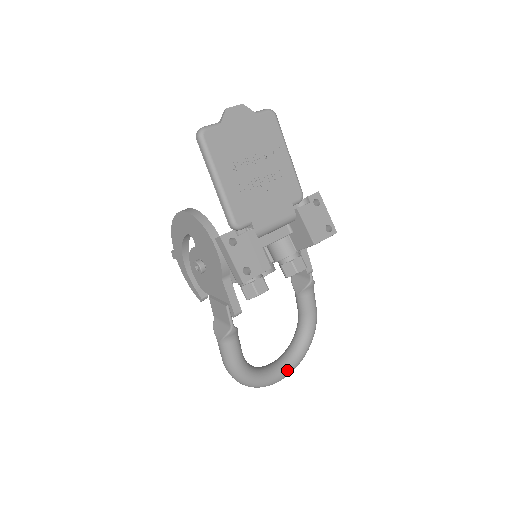
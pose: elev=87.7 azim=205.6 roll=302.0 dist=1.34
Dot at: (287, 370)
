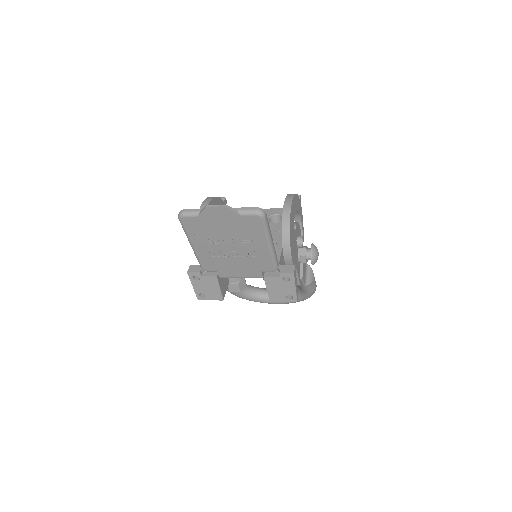
Dot at: (277, 303)
